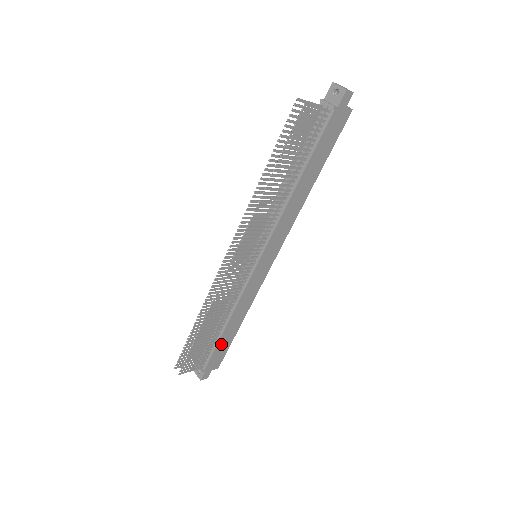
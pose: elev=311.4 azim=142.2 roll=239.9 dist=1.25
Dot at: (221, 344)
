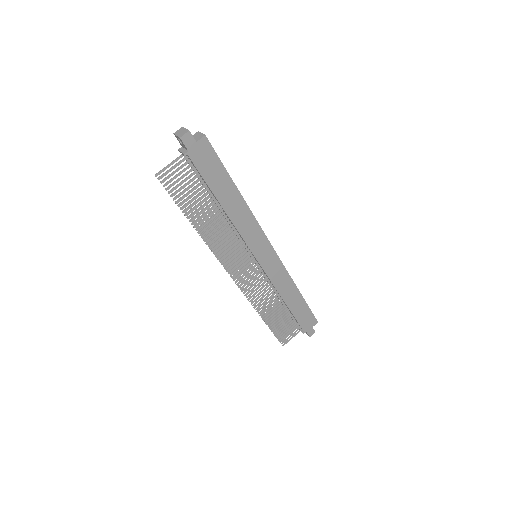
Dot at: (297, 312)
